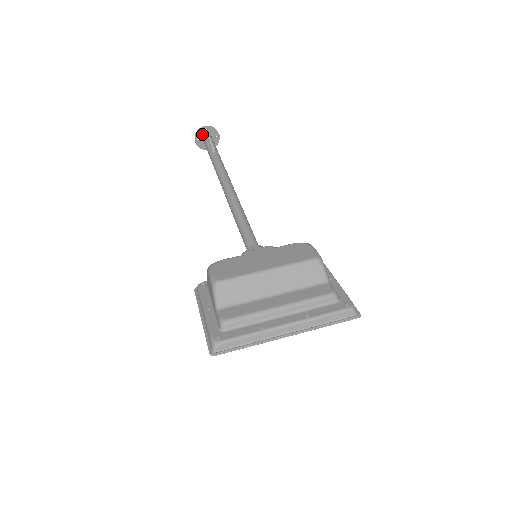
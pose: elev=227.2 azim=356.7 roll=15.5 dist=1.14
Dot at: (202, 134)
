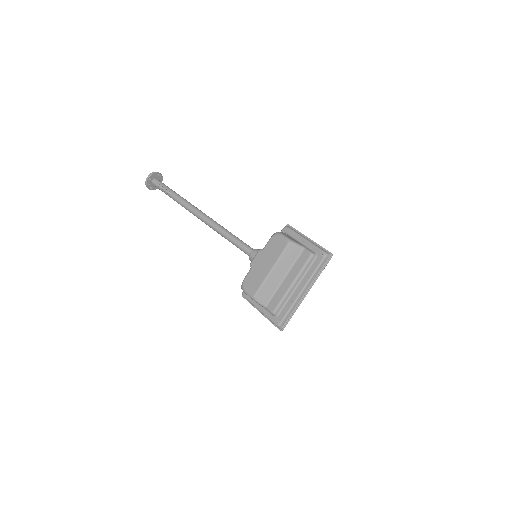
Dot at: (150, 183)
